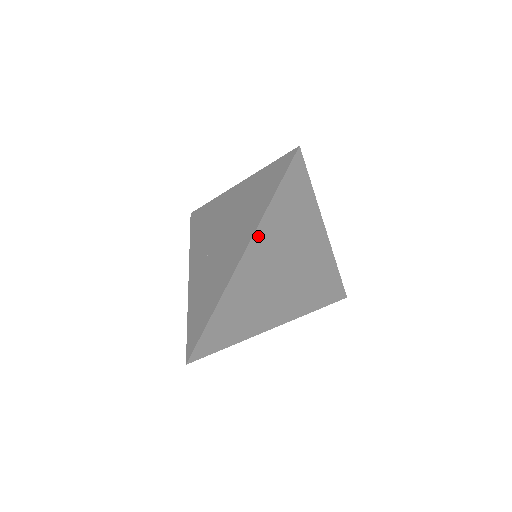
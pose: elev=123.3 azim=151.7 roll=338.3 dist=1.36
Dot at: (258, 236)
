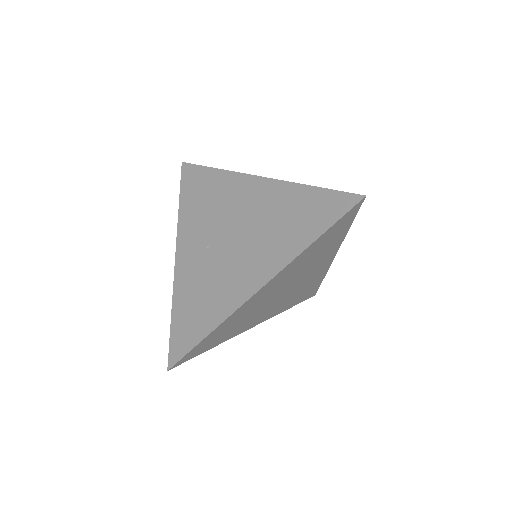
Dot at: (285, 270)
